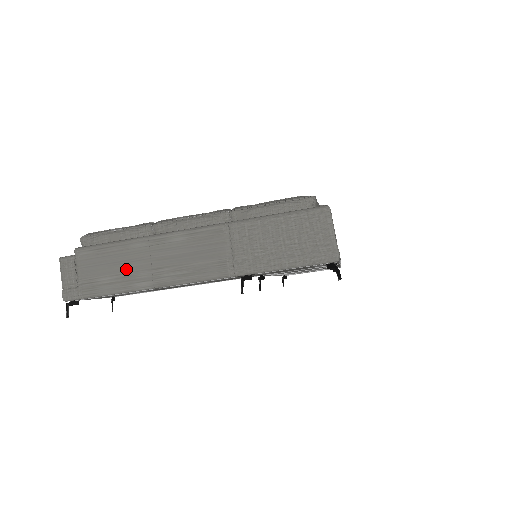
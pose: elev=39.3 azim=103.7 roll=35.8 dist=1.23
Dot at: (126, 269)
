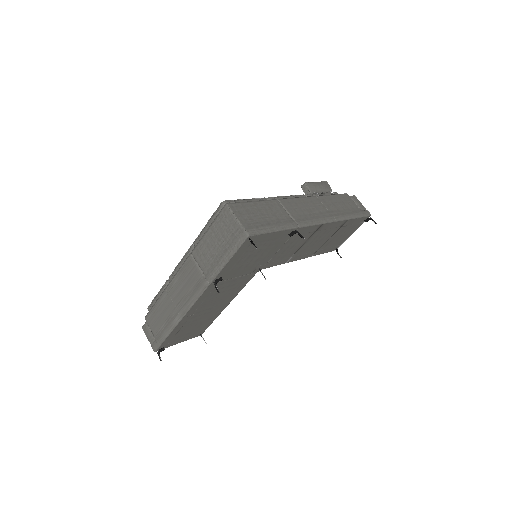
Dot at: (166, 315)
